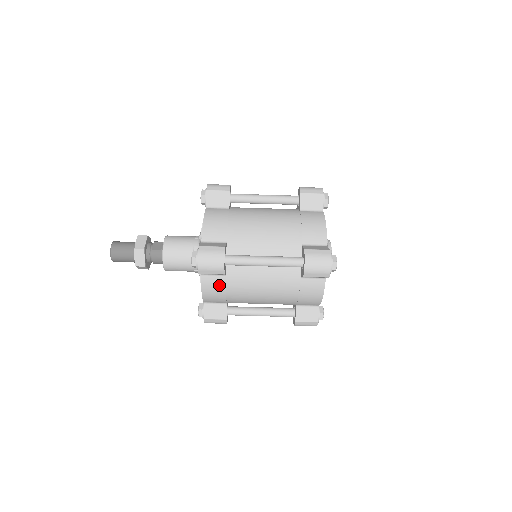
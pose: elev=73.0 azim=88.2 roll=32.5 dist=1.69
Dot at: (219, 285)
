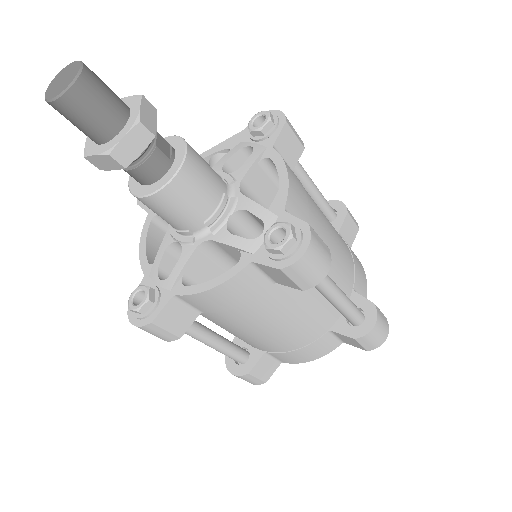
Dot at: (251, 291)
